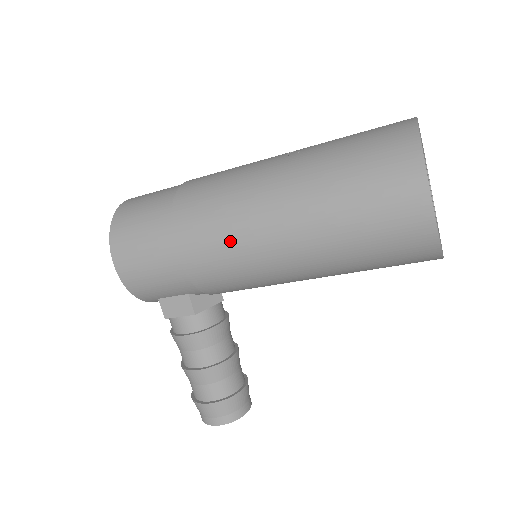
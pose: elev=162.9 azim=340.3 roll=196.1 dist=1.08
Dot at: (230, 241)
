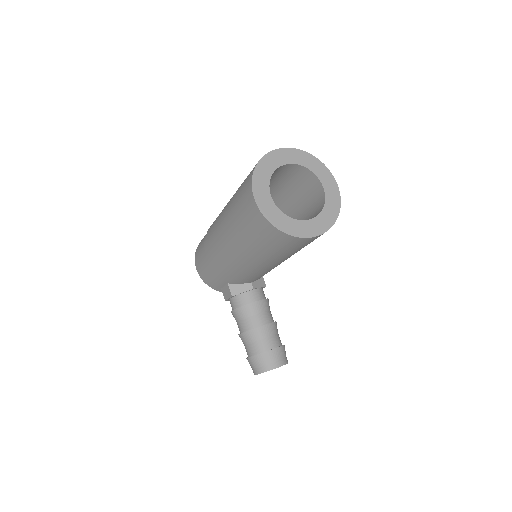
Dot at: (216, 245)
